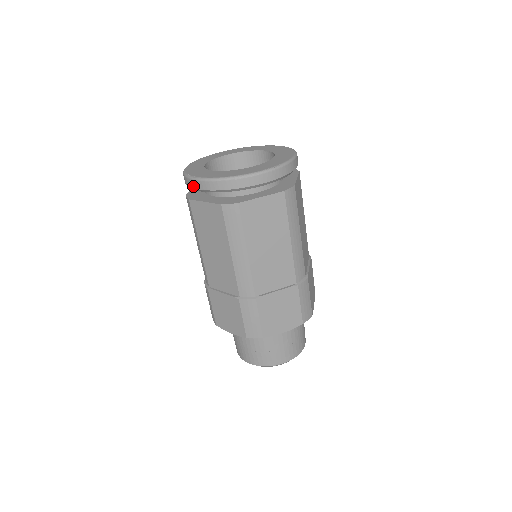
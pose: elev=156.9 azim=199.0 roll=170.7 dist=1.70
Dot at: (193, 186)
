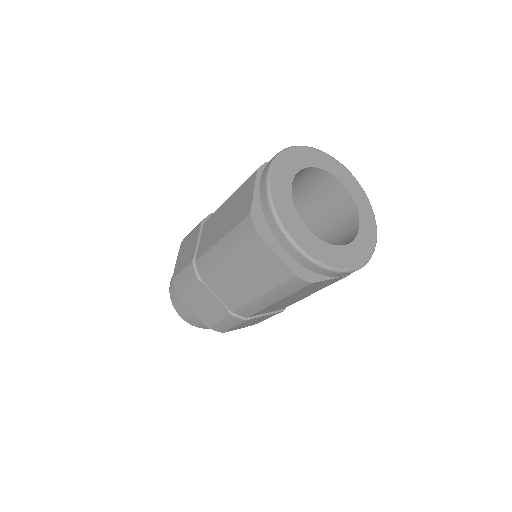
Dot at: (278, 238)
